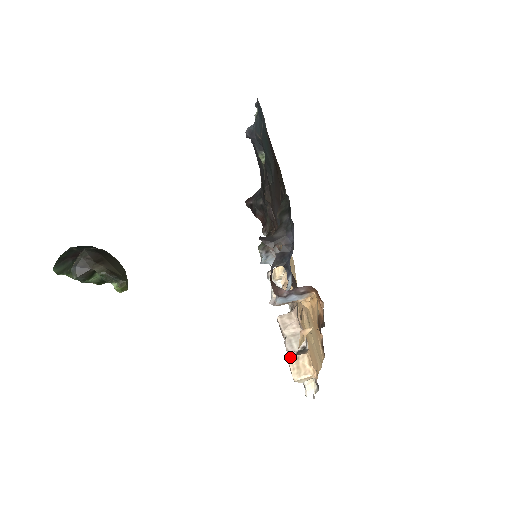
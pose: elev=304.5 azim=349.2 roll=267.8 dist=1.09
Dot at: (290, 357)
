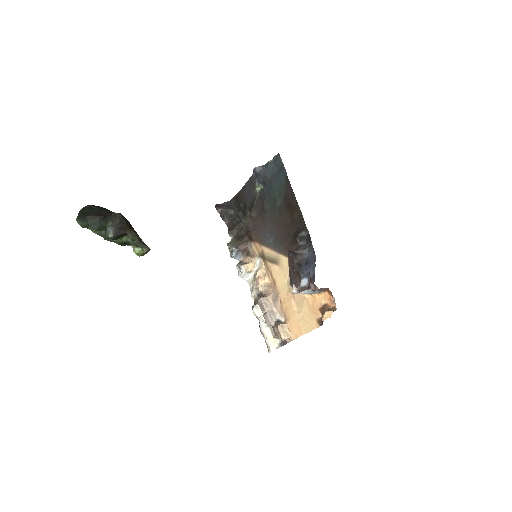
Dot at: (272, 325)
